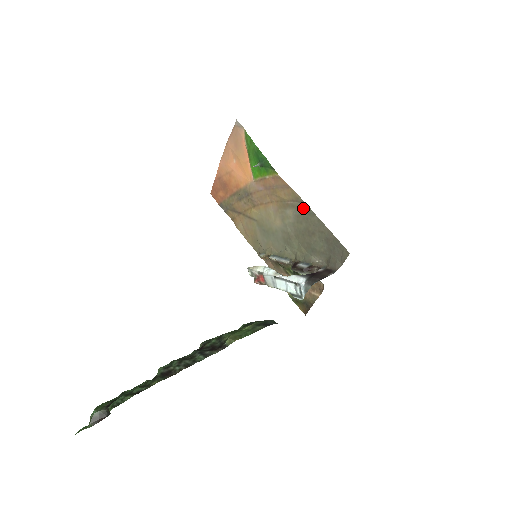
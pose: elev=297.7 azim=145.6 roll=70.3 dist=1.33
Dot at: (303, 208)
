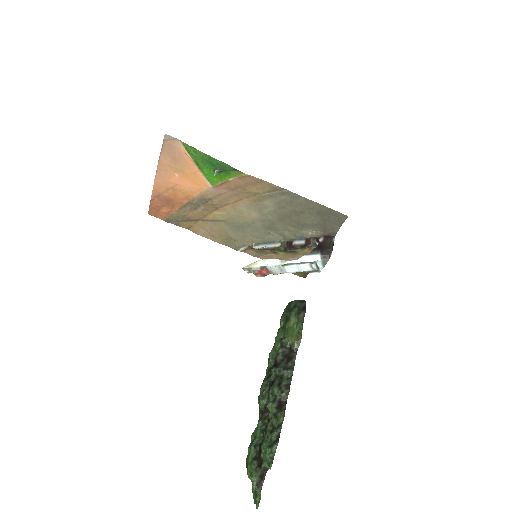
Dot at: (284, 195)
